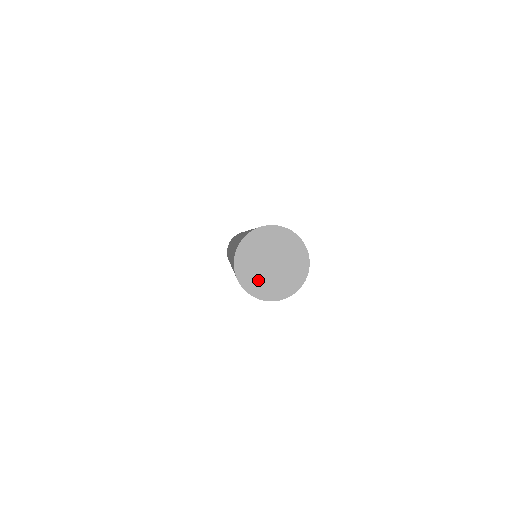
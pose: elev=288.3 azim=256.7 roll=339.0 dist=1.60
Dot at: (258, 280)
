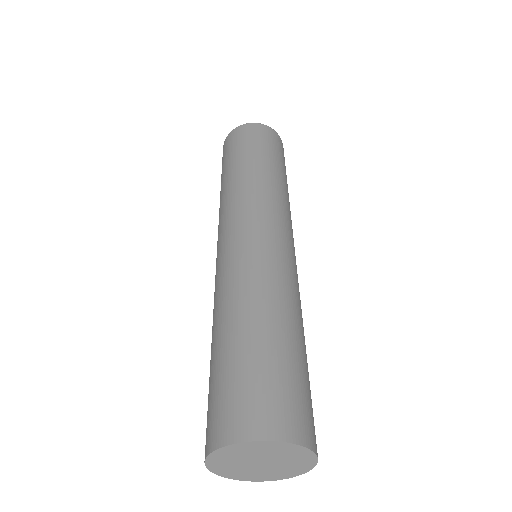
Dot at: (241, 472)
